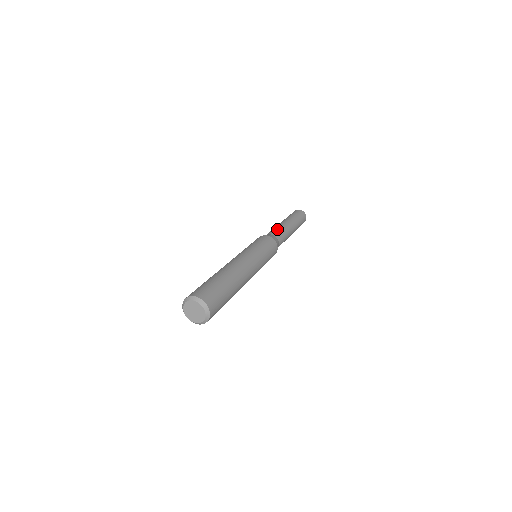
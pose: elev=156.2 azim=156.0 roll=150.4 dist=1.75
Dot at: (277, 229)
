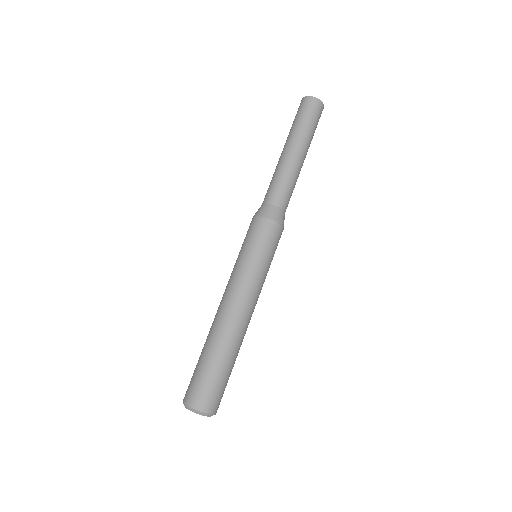
Dot at: (283, 185)
